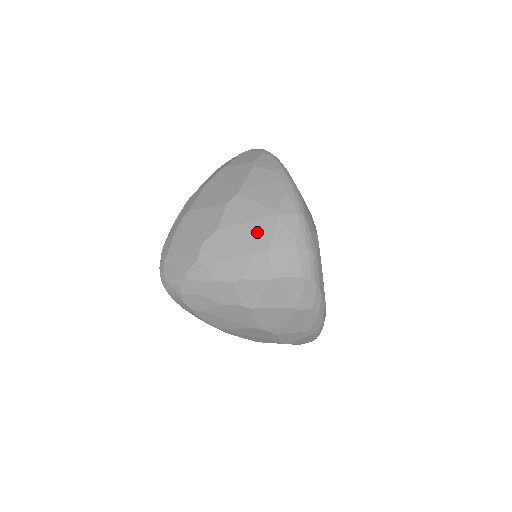
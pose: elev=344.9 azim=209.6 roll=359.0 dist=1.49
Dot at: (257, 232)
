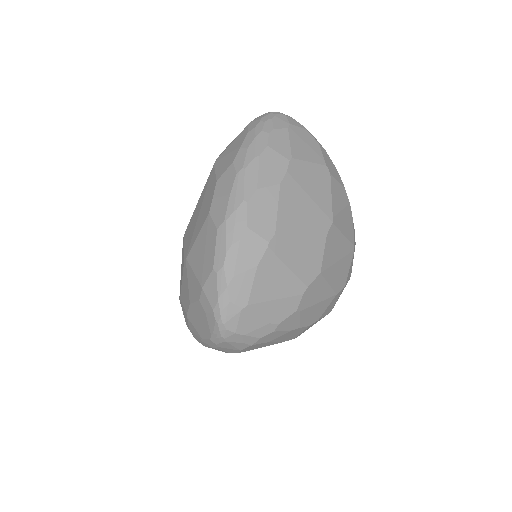
Dot at: (342, 271)
